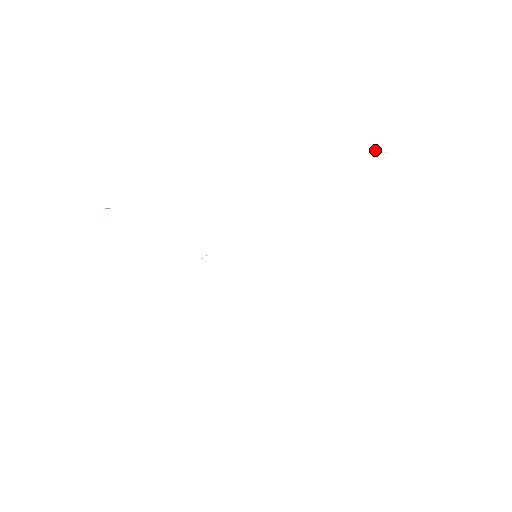
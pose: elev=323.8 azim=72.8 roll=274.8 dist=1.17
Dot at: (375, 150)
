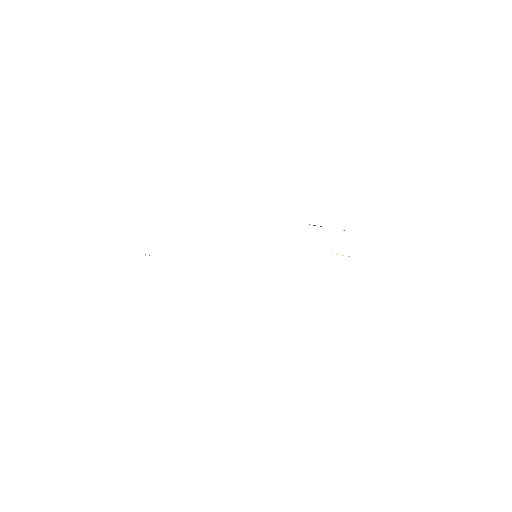
Dot at: (342, 255)
